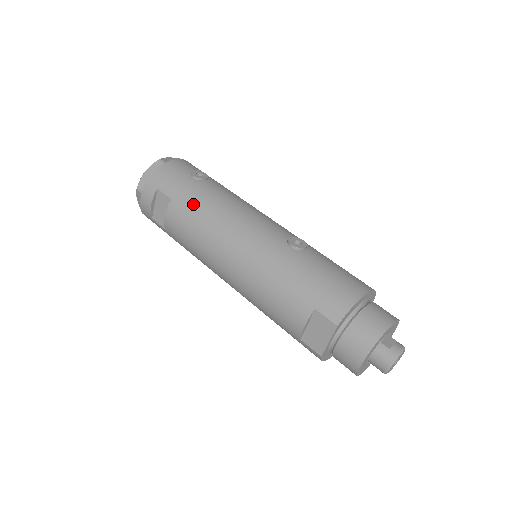
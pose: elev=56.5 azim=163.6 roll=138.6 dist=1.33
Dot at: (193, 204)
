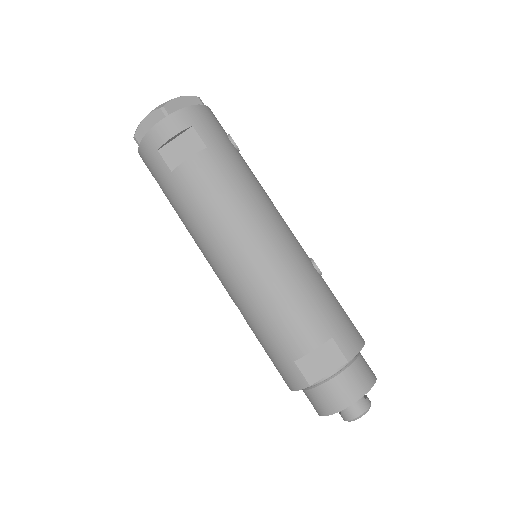
Dot at: (232, 168)
